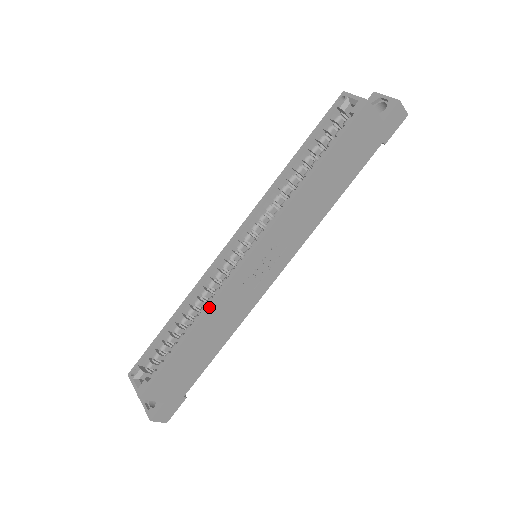
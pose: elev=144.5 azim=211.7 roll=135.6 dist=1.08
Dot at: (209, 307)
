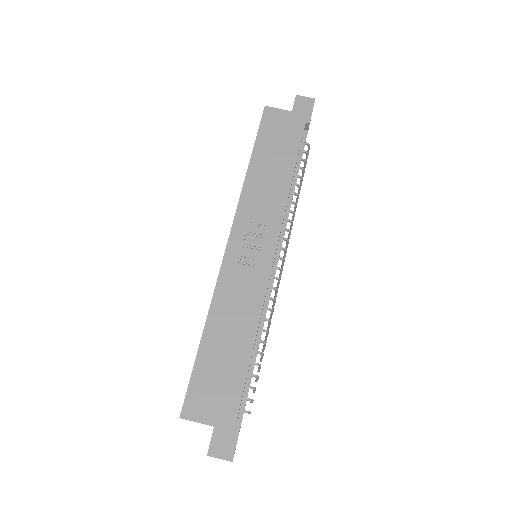
Dot at: (212, 299)
